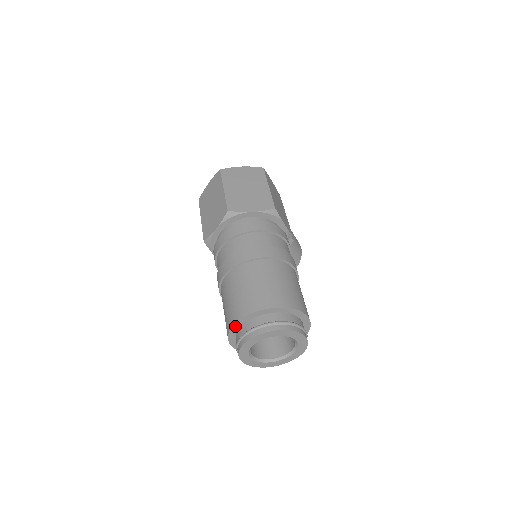
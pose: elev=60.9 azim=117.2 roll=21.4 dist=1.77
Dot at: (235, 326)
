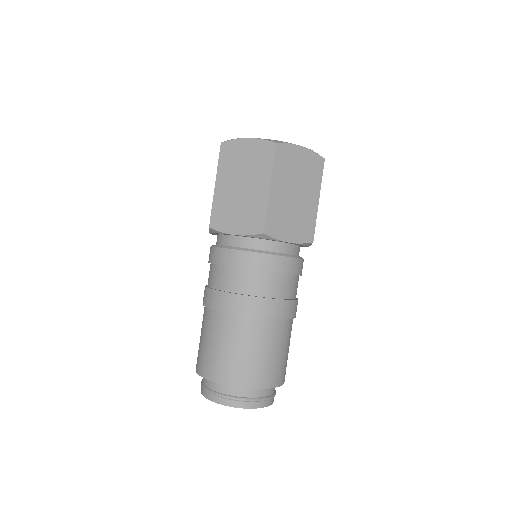
Dot at: (216, 381)
